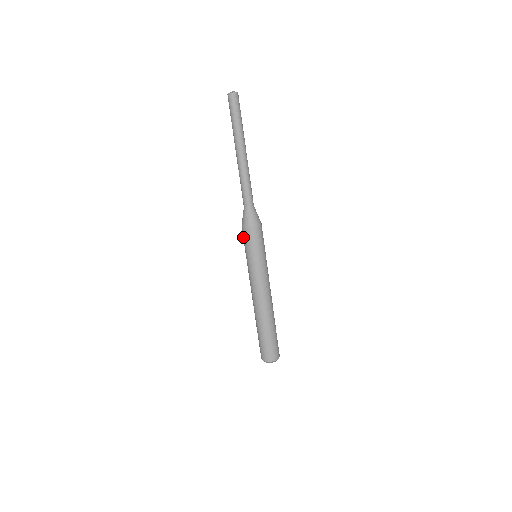
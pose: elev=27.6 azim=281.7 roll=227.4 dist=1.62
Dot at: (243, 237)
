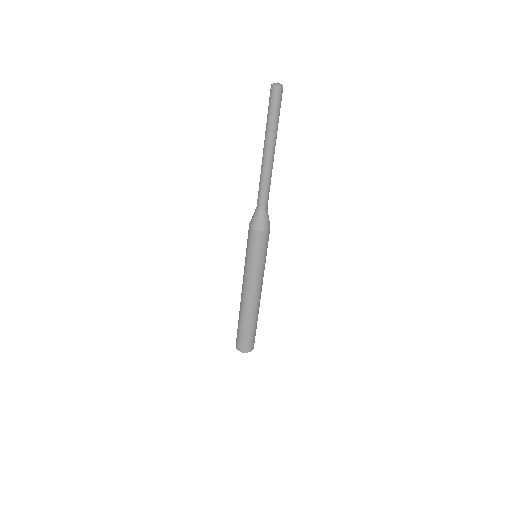
Dot at: (253, 240)
